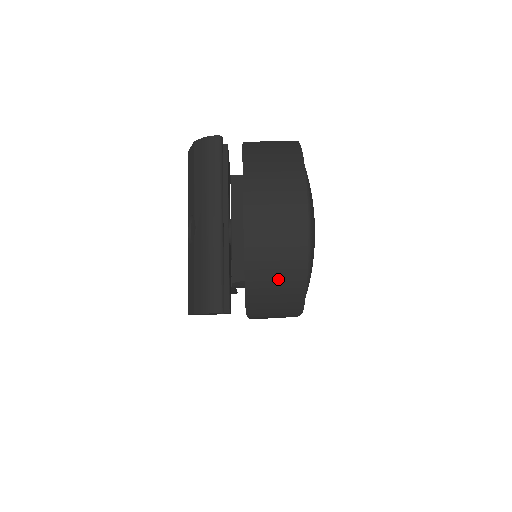
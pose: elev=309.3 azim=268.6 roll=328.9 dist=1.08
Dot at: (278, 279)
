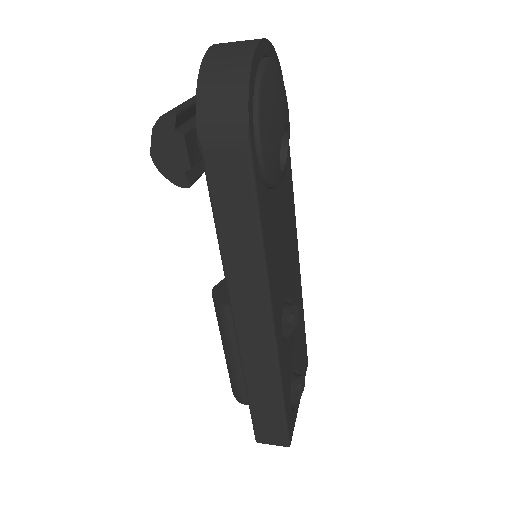
Dot at: (226, 72)
